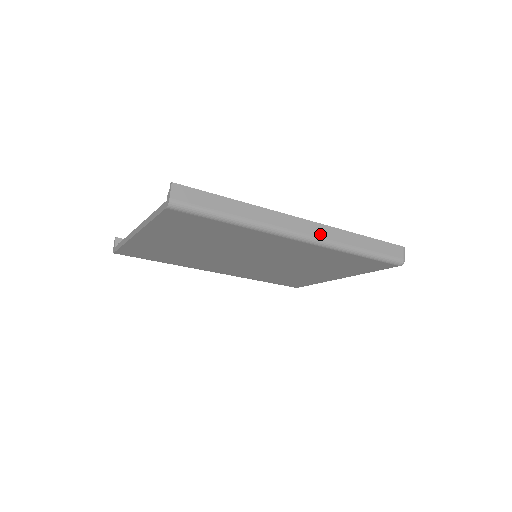
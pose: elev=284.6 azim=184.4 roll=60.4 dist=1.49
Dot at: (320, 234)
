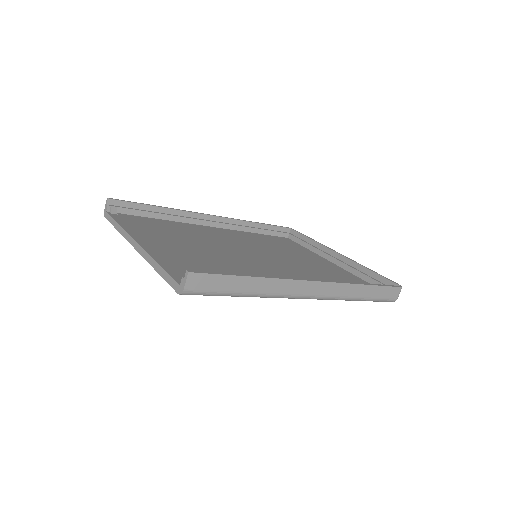
Dot at: (327, 292)
